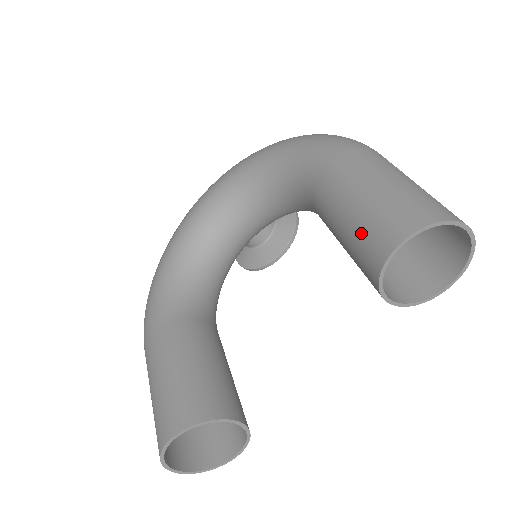
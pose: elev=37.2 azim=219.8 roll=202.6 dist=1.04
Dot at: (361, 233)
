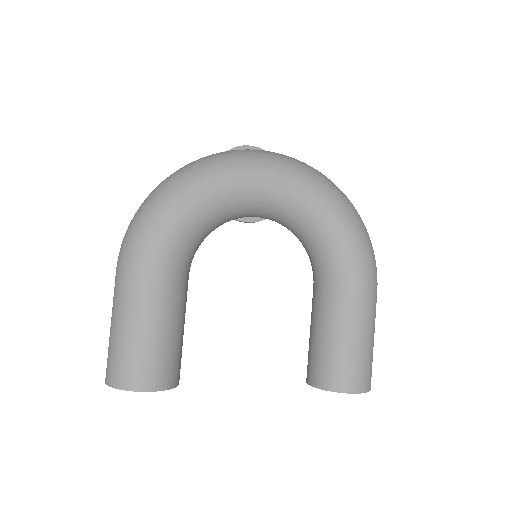
Dot at: (340, 361)
